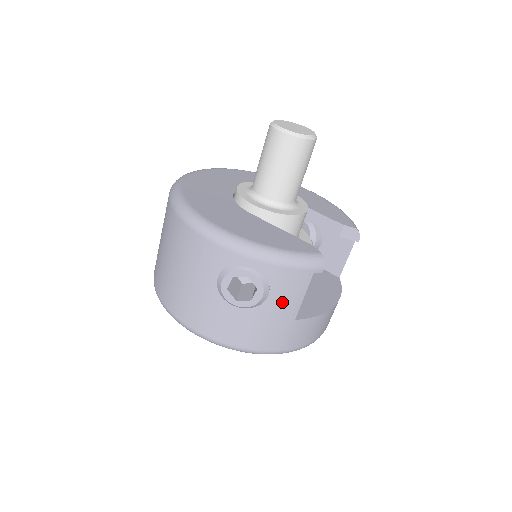
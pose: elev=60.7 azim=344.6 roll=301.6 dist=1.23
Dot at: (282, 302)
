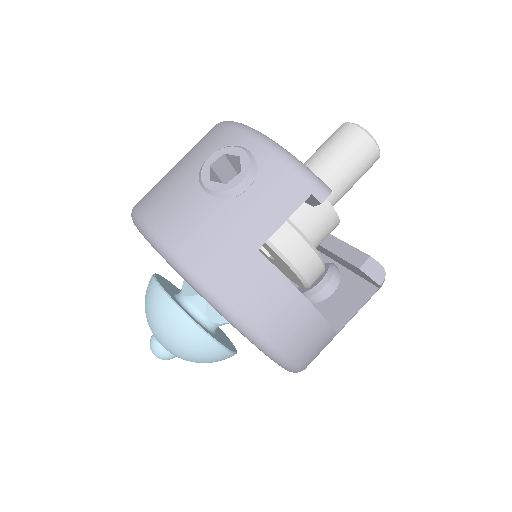
Dot at: (257, 208)
